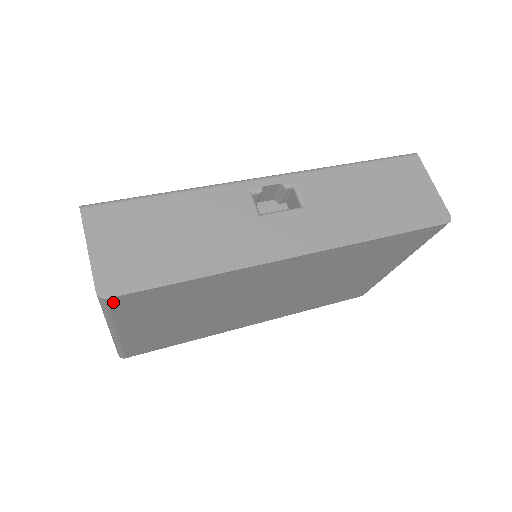
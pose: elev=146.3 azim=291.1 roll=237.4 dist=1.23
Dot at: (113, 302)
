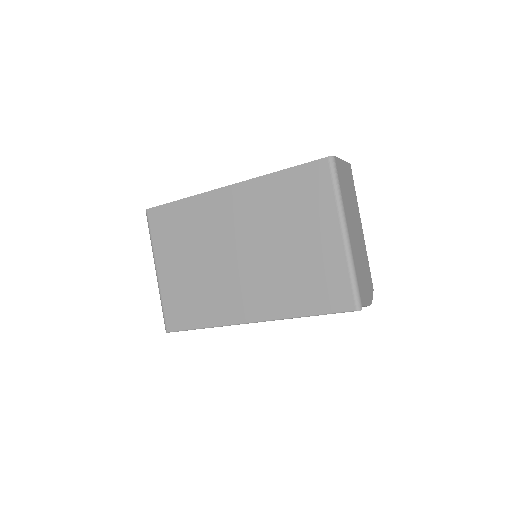
Dot at: (150, 215)
